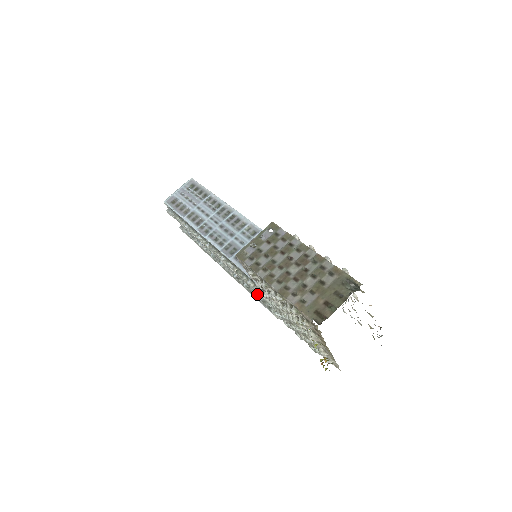
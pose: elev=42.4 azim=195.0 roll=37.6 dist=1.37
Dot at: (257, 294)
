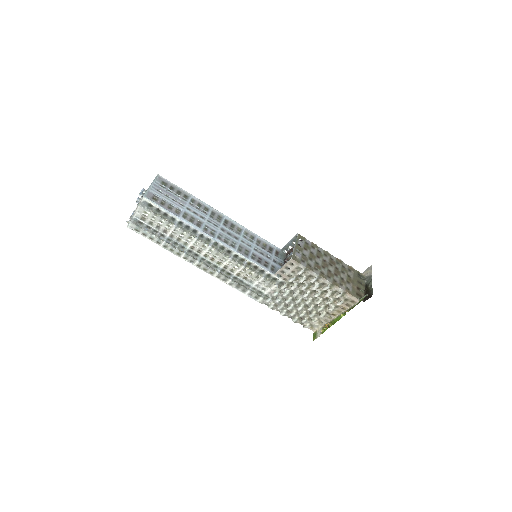
Dot at: (245, 286)
